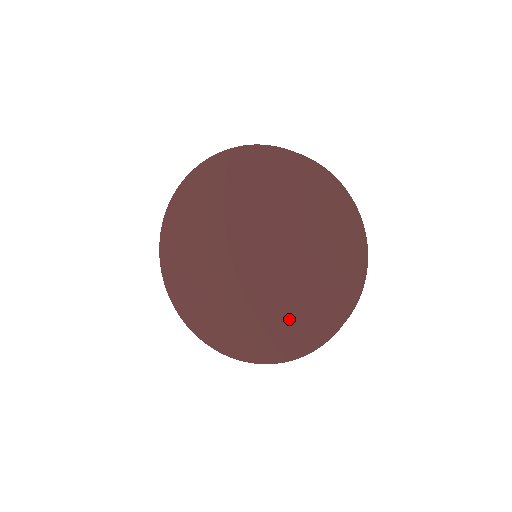
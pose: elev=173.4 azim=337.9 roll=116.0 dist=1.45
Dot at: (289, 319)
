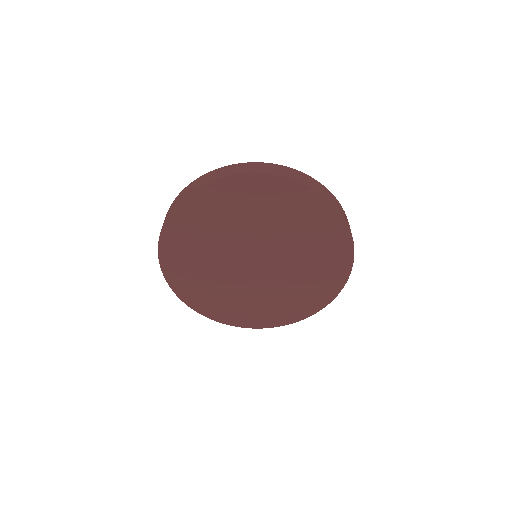
Dot at: (282, 303)
